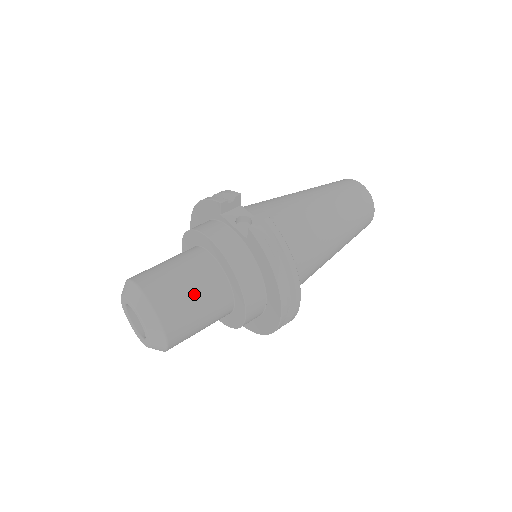
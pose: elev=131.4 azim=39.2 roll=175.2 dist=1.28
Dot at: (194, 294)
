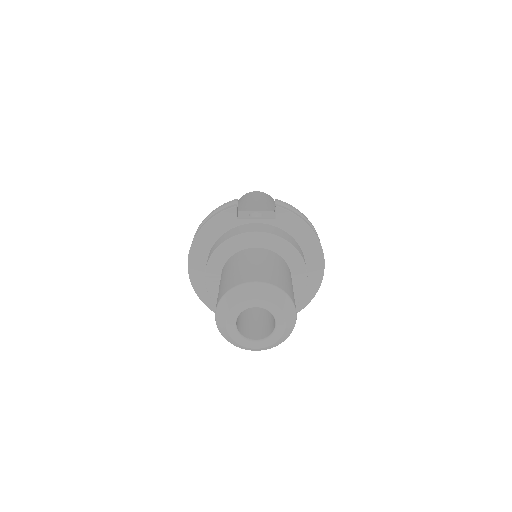
Dot at: (281, 271)
